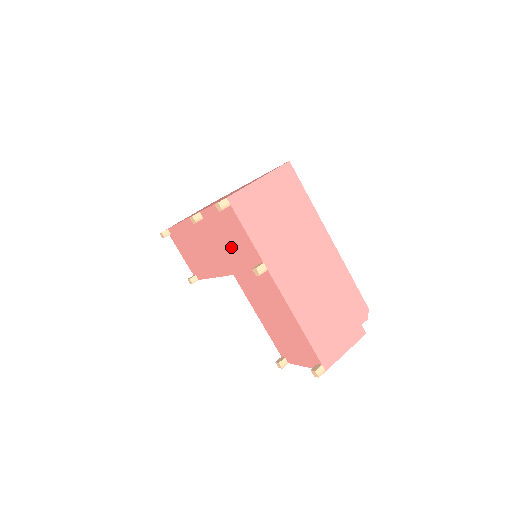
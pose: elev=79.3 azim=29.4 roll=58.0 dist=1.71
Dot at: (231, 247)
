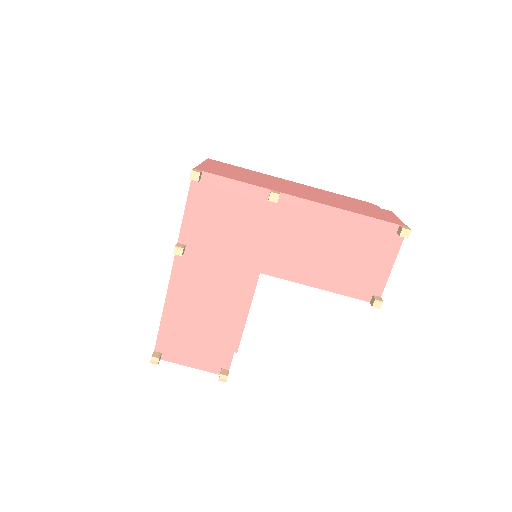
Dot at: (232, 232)
